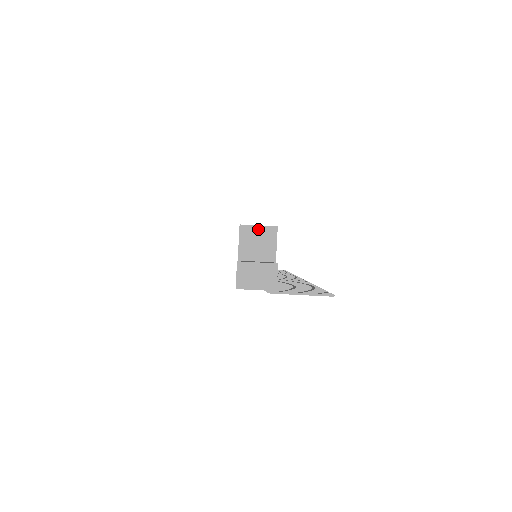
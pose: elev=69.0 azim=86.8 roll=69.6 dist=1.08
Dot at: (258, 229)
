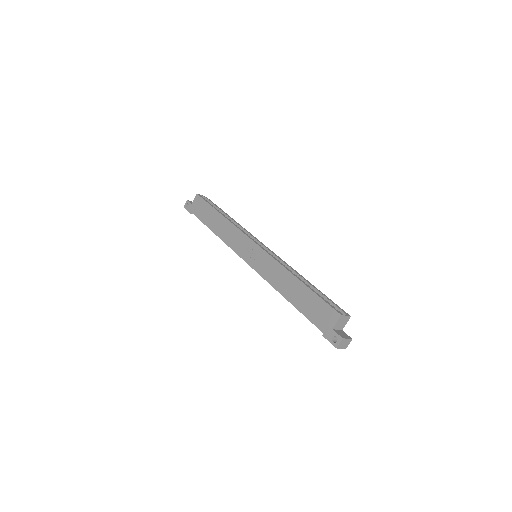
Dot at: (345, 317)
